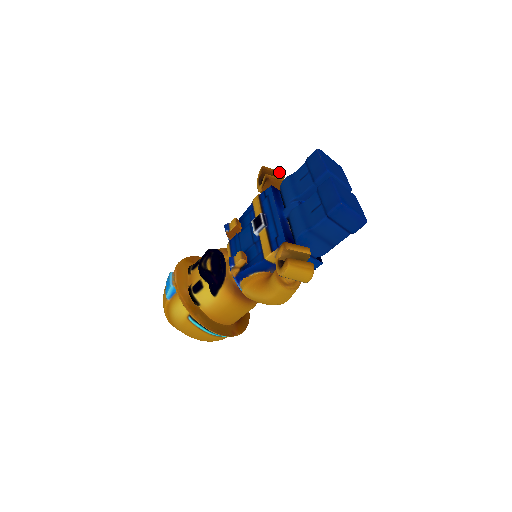
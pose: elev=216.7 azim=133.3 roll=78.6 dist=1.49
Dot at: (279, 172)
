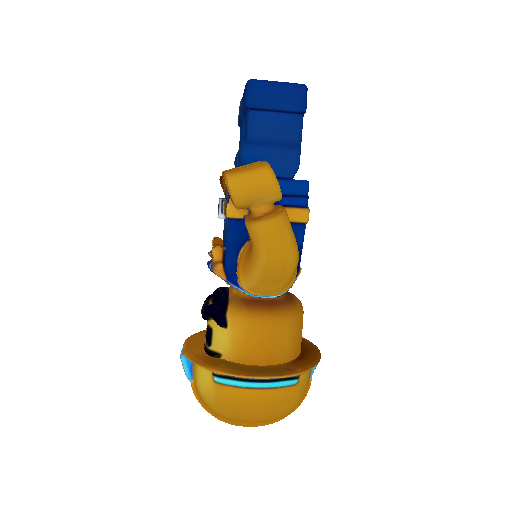
Dot at: occluded
